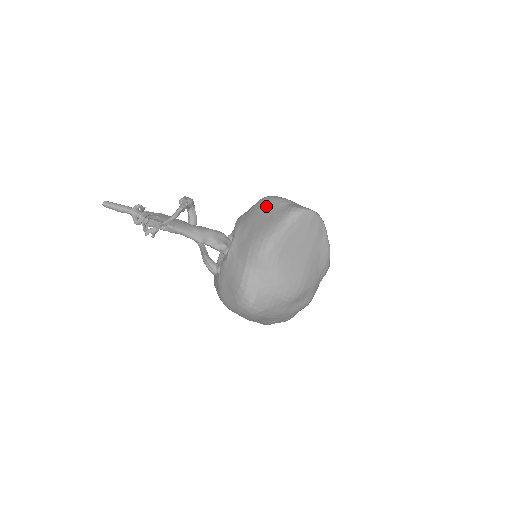
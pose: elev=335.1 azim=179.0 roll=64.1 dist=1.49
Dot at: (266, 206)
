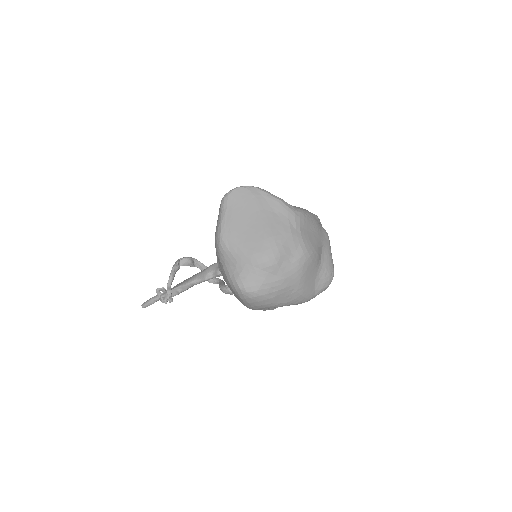
Dot at: occluded
